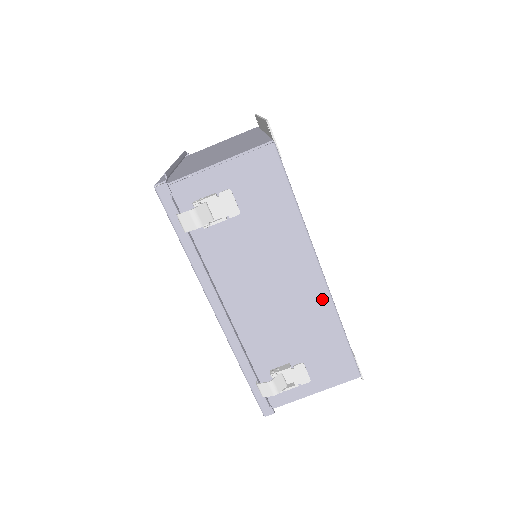
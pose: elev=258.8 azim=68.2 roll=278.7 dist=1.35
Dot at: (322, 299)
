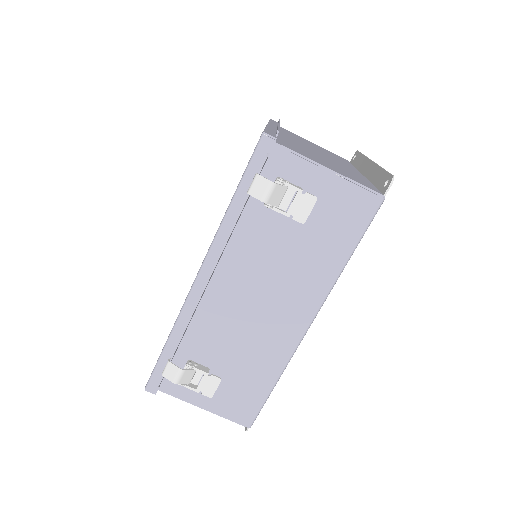
Dot at: (287, 346)
